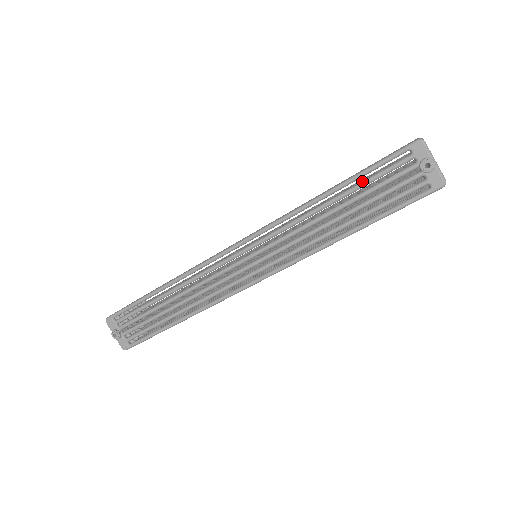
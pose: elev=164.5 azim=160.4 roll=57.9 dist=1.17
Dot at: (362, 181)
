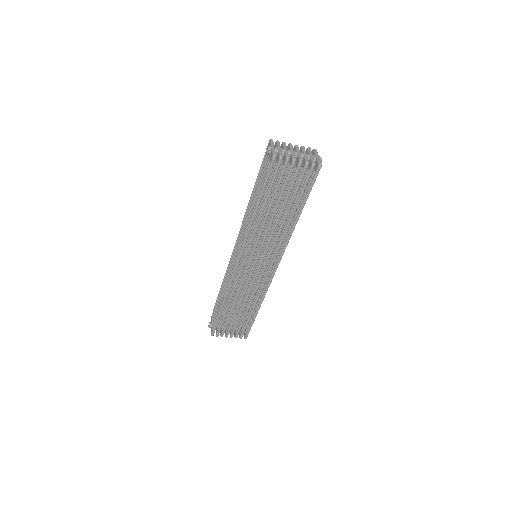
Dot at: (259, 177)
